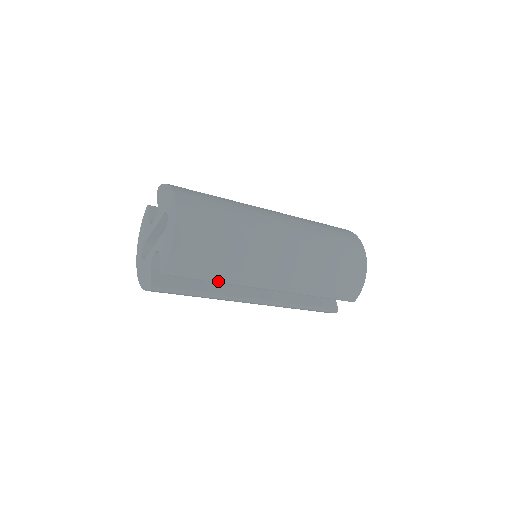
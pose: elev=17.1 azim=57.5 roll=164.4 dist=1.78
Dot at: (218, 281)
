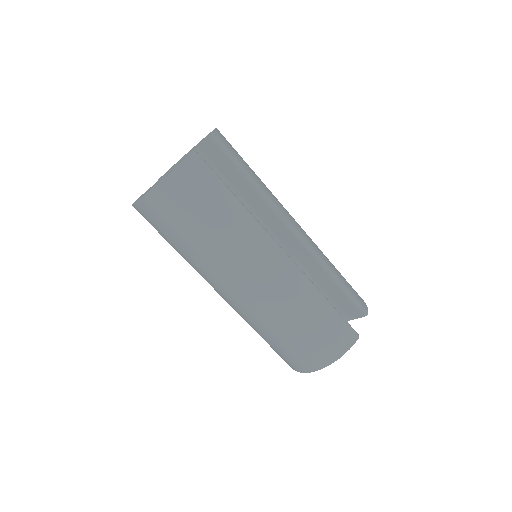
Dot at: (254, 180)
